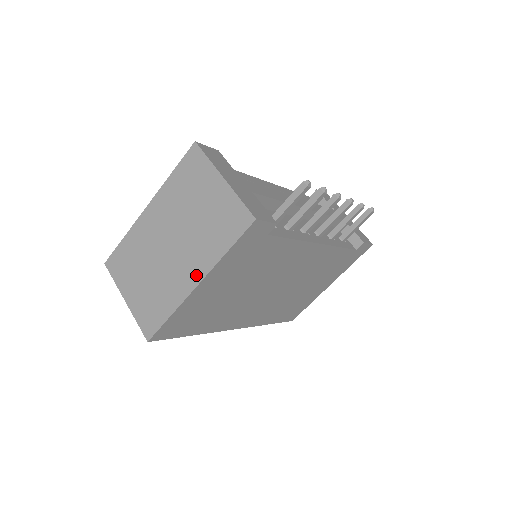
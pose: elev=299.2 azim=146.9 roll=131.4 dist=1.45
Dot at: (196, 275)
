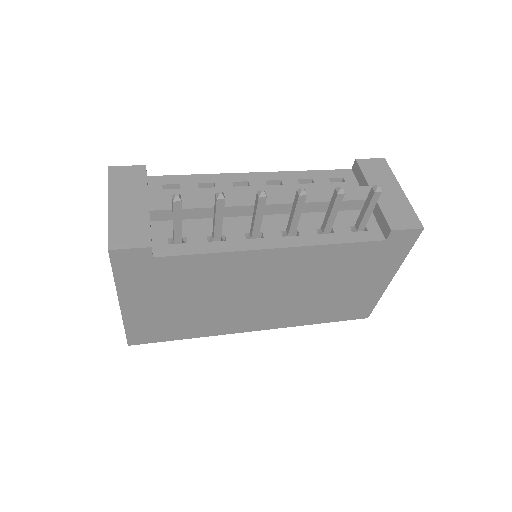
Dot at: occluded
